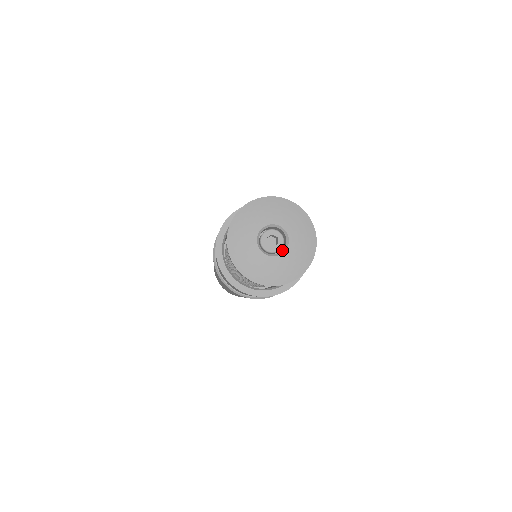
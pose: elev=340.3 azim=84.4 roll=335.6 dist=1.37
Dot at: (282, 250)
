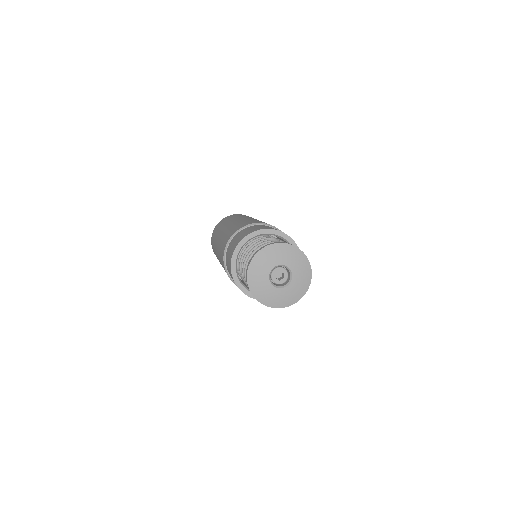
Dot at: (286, 284)
